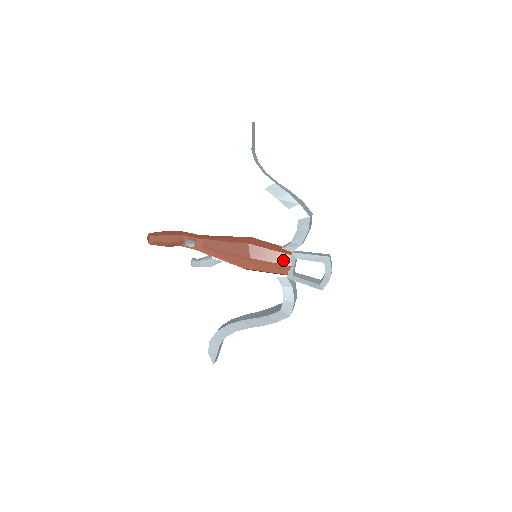
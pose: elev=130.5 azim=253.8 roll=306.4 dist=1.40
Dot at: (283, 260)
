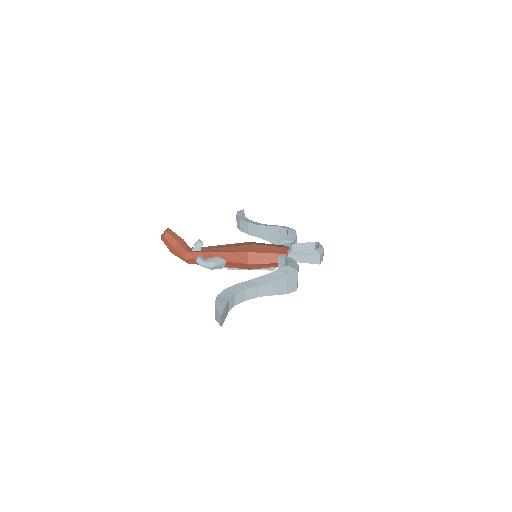
Dot at: (281, 246)
